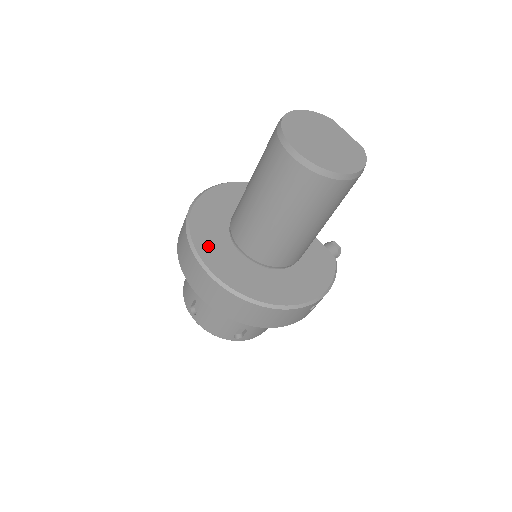
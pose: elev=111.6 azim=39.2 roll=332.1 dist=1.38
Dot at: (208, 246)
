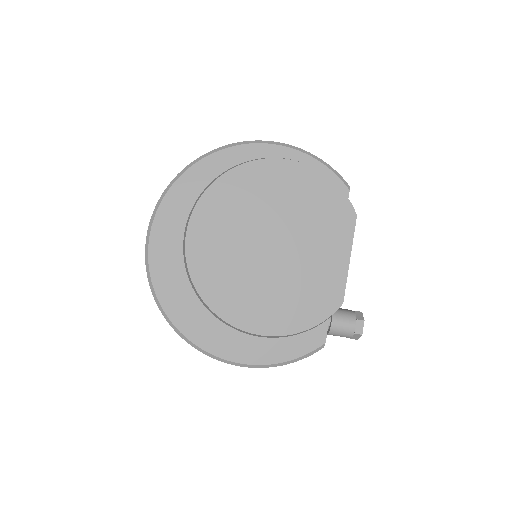
Dot at: (176, 214)
